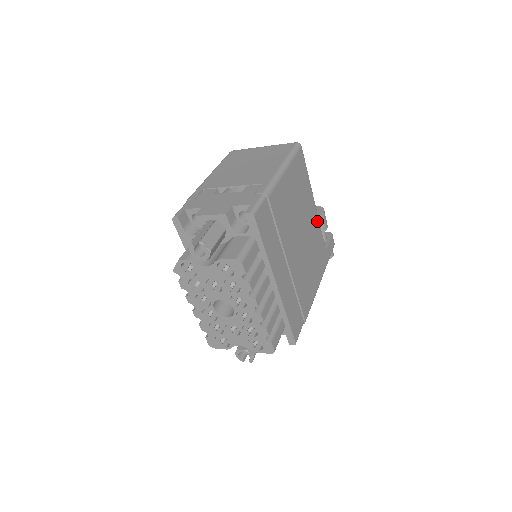
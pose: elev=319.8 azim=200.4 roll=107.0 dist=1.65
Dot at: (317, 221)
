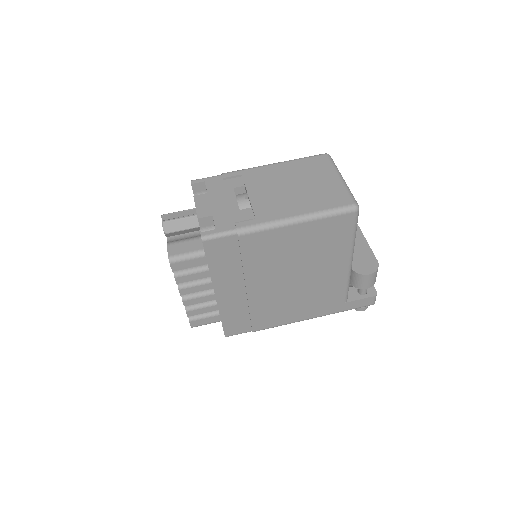
Dot at: (343, 277)
